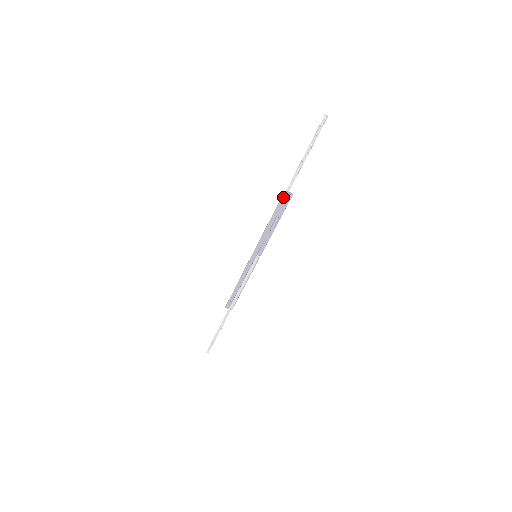
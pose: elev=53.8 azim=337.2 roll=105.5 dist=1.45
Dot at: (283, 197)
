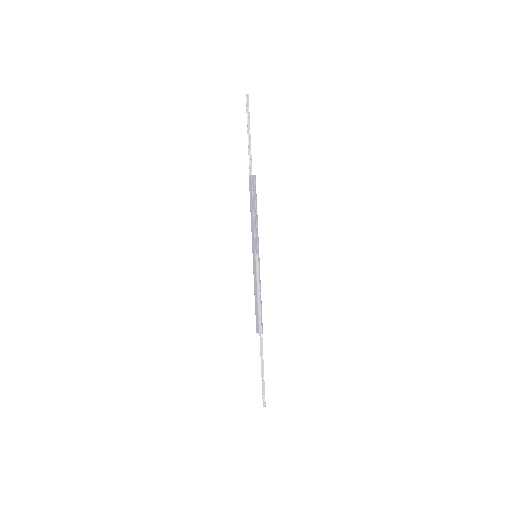
Dot at: (250, 183)
